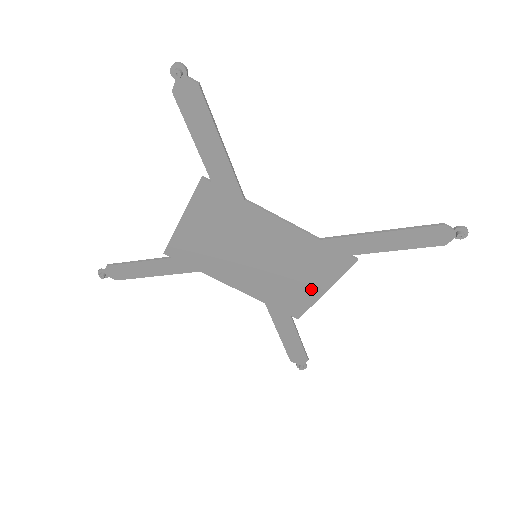
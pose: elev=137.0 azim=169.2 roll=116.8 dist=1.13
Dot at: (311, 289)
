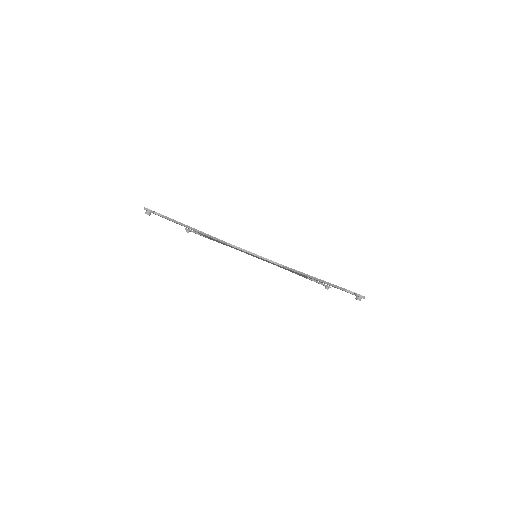
Dot at: occluded
